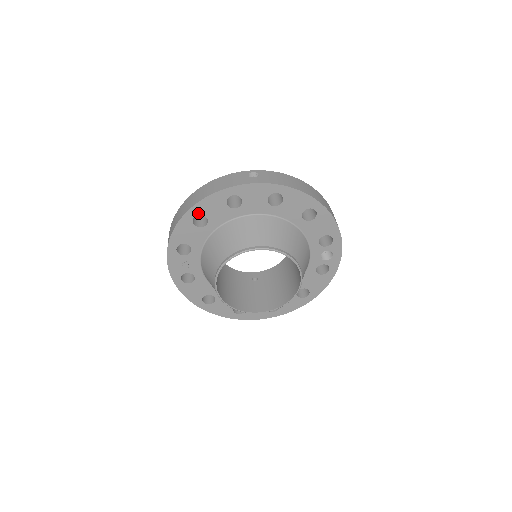
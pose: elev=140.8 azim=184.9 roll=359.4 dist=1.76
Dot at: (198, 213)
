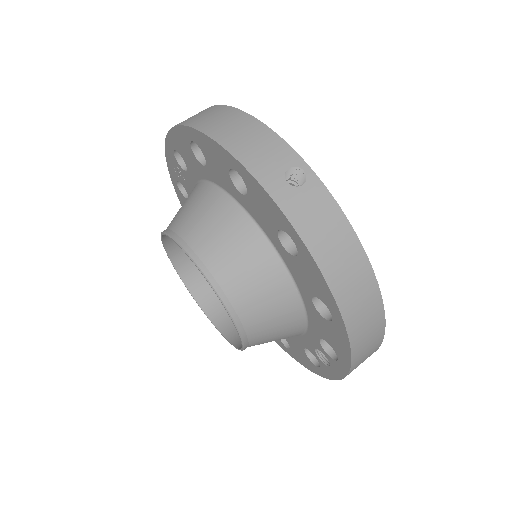
Dot at: (197, 142)
